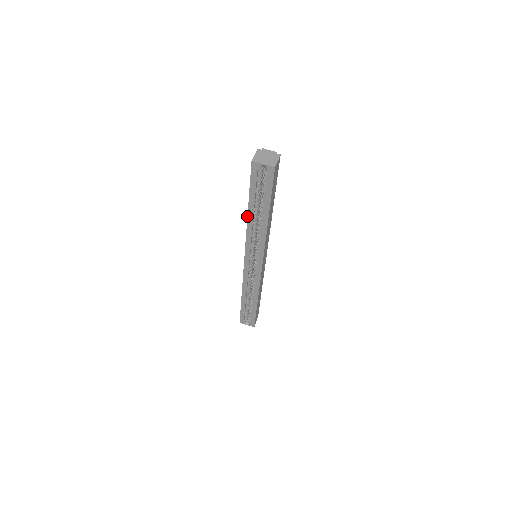
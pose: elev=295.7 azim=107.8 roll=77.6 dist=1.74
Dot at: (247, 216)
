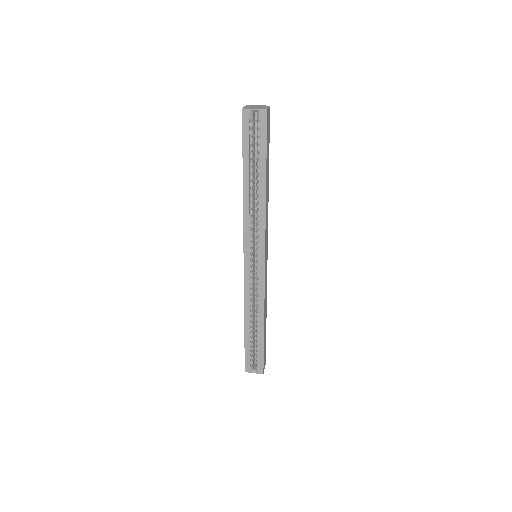
Dot at: occluded
